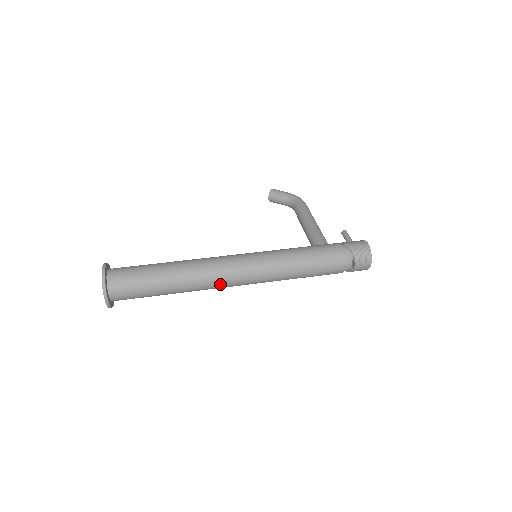
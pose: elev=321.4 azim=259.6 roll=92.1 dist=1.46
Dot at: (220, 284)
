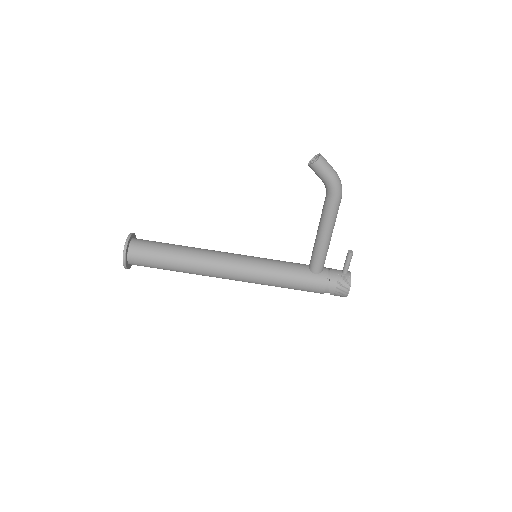
Dot at: occluded
